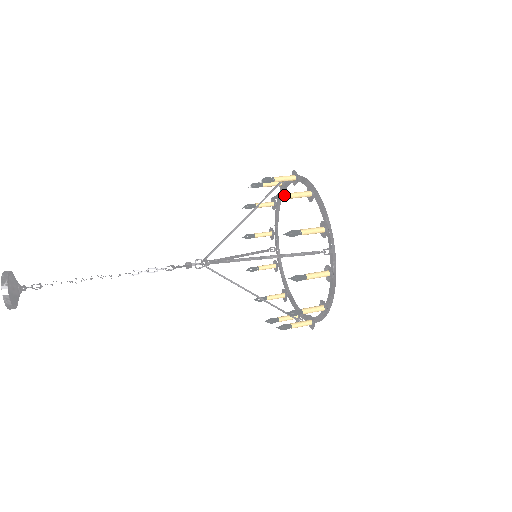
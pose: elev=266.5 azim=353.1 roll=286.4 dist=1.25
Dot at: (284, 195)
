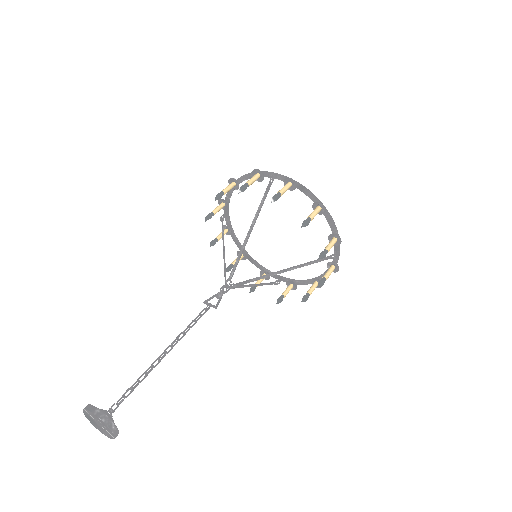
Dot at: (309, 222)
